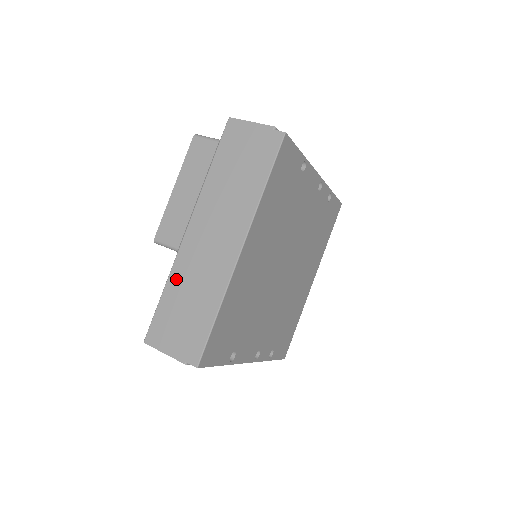
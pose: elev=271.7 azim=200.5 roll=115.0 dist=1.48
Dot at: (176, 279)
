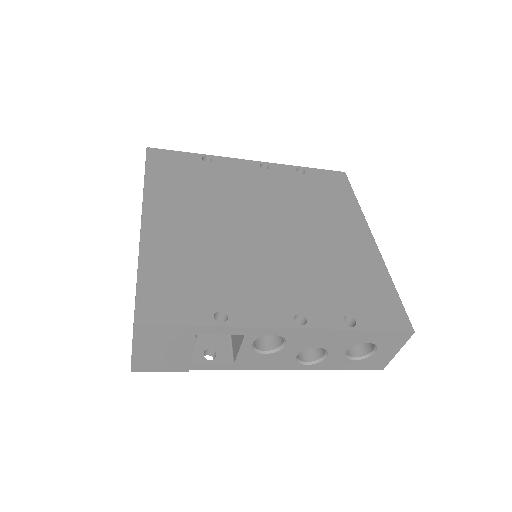
Dot at: occluded
